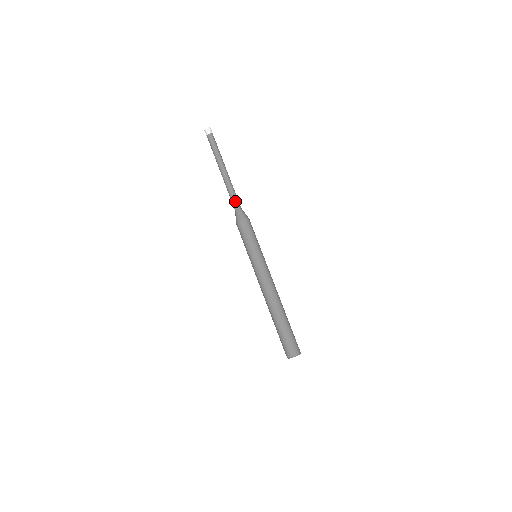
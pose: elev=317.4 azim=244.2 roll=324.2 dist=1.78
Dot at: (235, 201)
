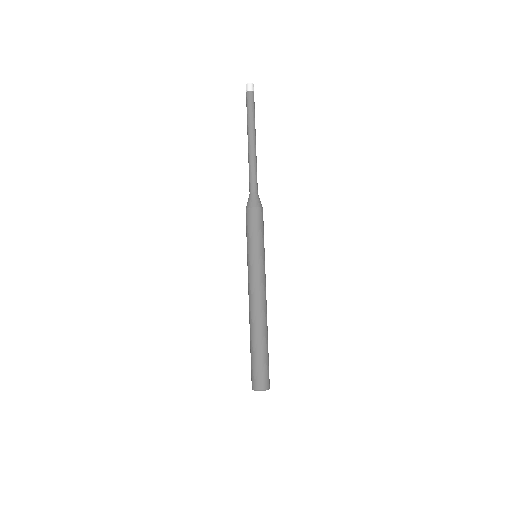
Dot at: (257, 183)
